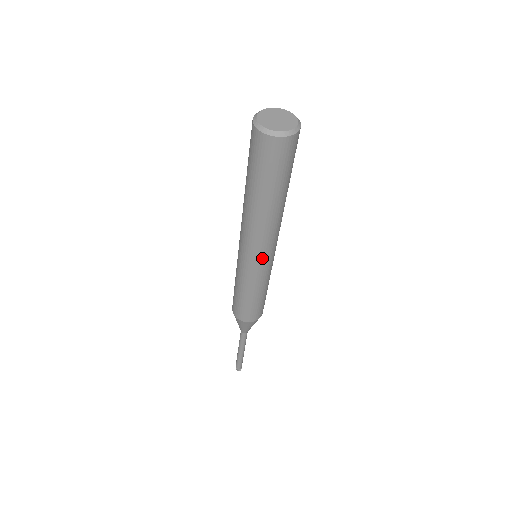
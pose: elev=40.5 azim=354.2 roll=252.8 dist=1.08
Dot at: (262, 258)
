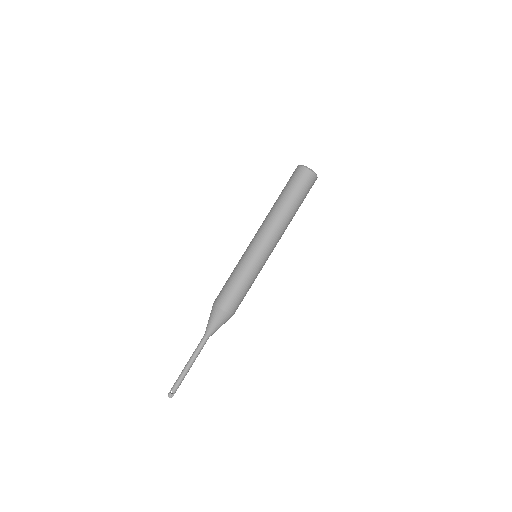
Dot at: (267, 249)
